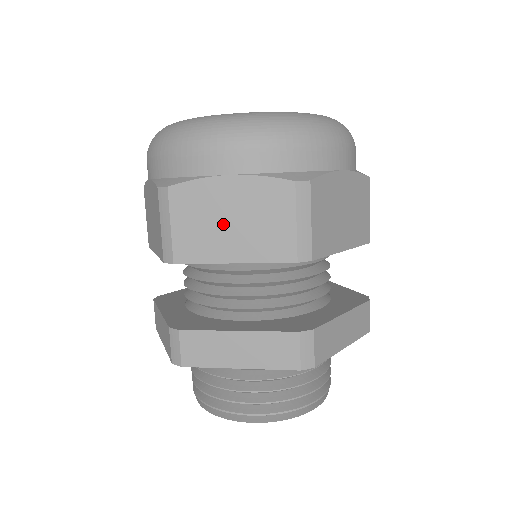
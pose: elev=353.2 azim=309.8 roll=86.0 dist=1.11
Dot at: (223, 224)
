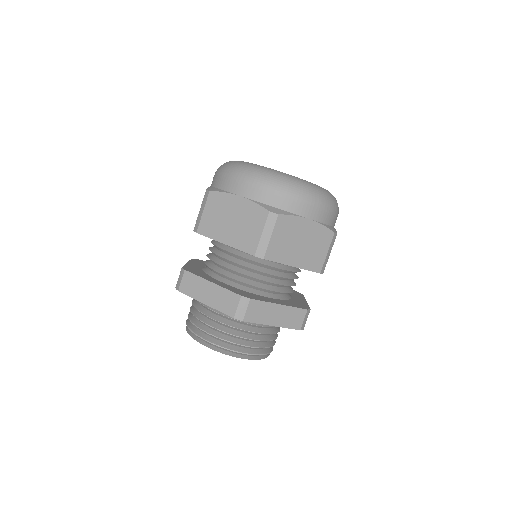
Dot at: (227, 221)
